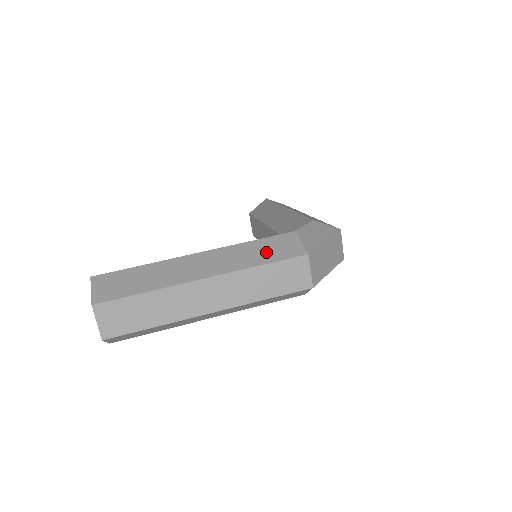
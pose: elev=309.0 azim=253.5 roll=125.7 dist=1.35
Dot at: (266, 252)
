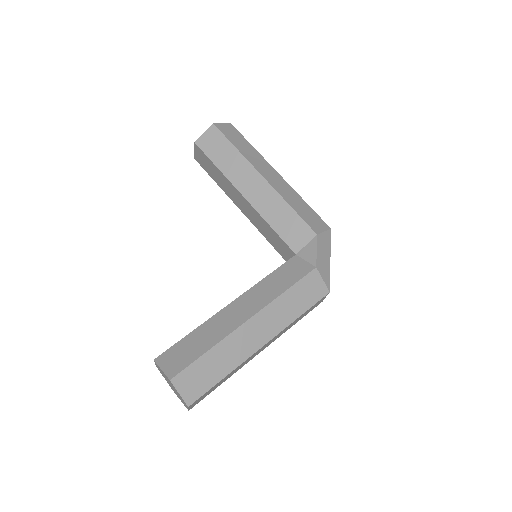
Dot at: (301, 300)
